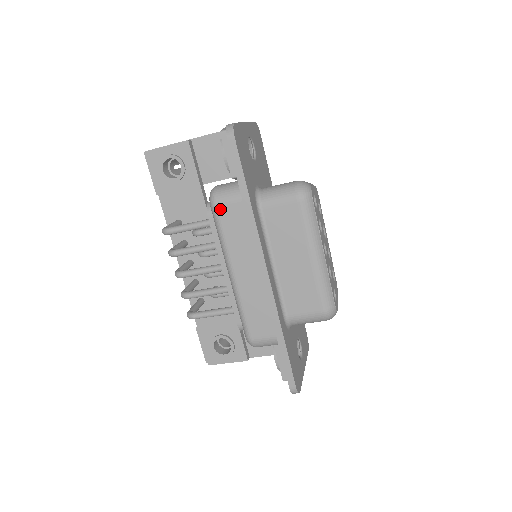
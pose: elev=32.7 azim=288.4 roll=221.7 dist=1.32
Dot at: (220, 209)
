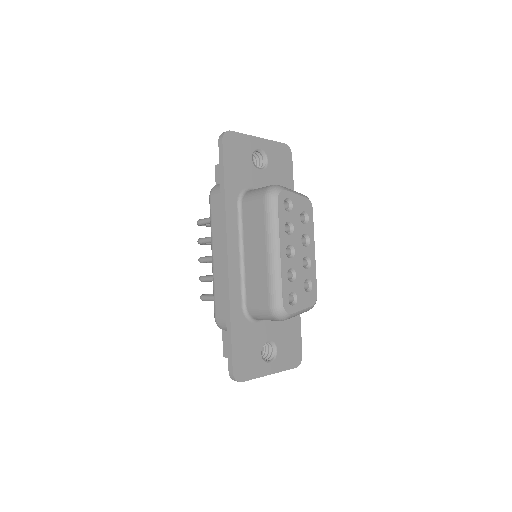
Dot at: (212, 199)
